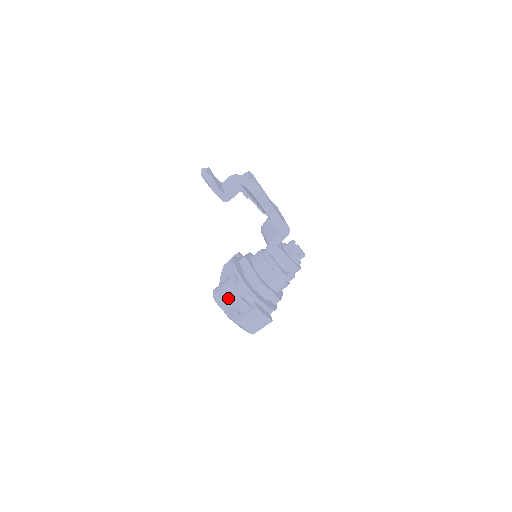
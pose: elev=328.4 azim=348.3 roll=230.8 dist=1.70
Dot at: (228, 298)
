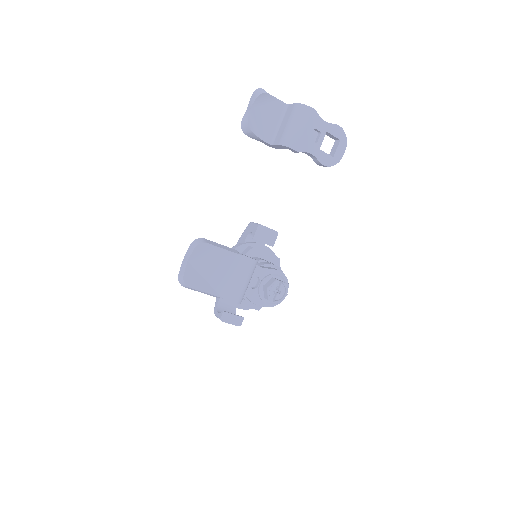
Dot at: occluded
